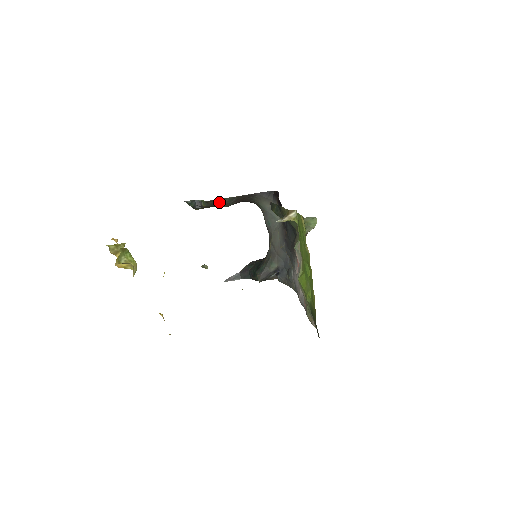
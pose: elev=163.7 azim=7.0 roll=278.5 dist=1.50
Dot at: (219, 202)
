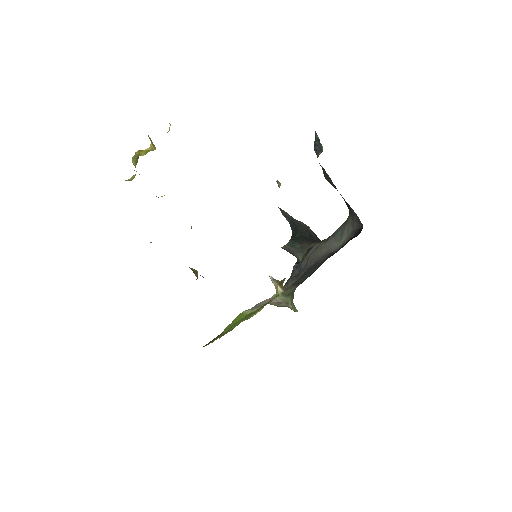
Dot at: (325, 173)
